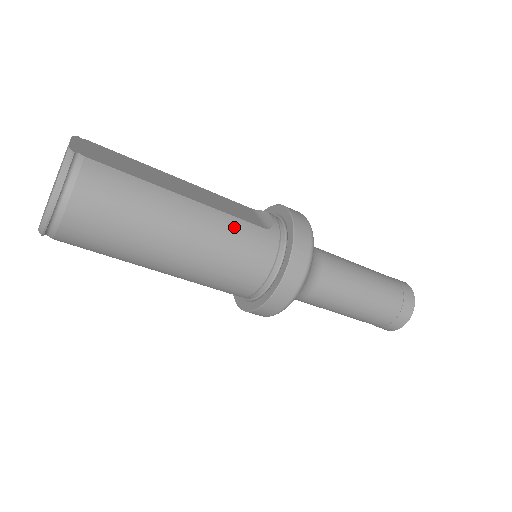
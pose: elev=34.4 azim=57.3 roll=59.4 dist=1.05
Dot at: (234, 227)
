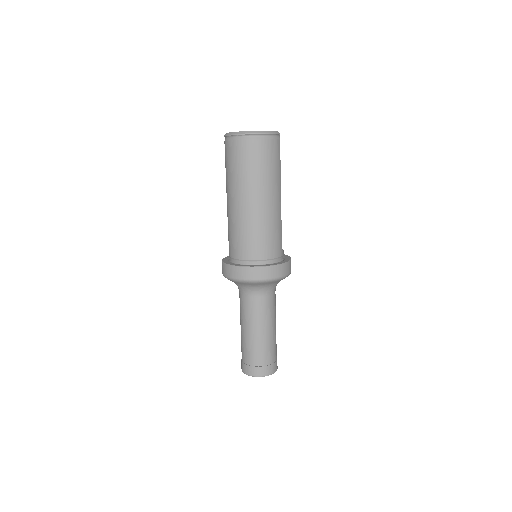
Dot at: (279, 227)
